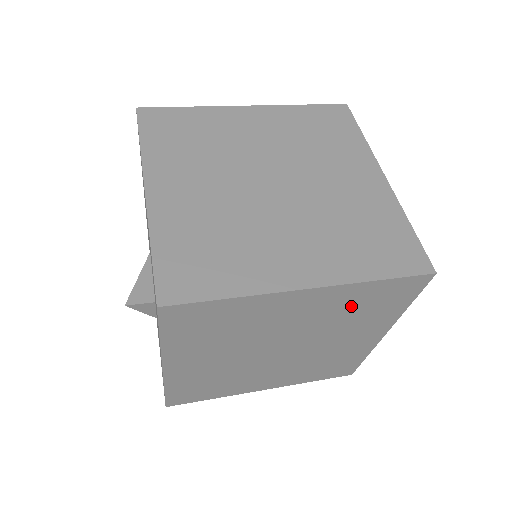
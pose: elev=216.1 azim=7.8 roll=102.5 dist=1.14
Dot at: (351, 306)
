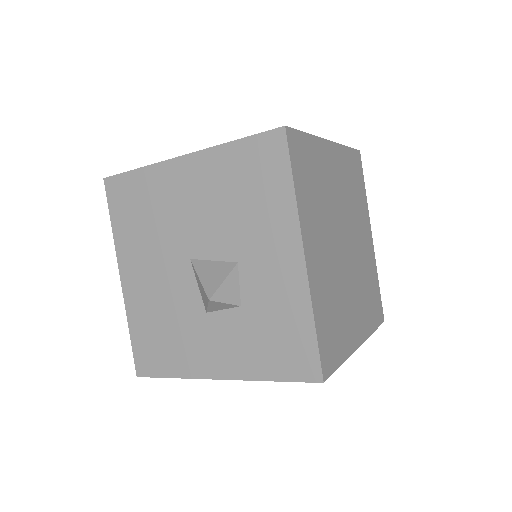
Dot at: (349, 179)
